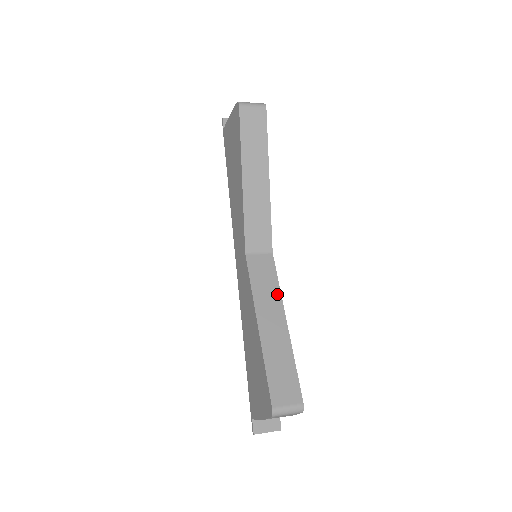
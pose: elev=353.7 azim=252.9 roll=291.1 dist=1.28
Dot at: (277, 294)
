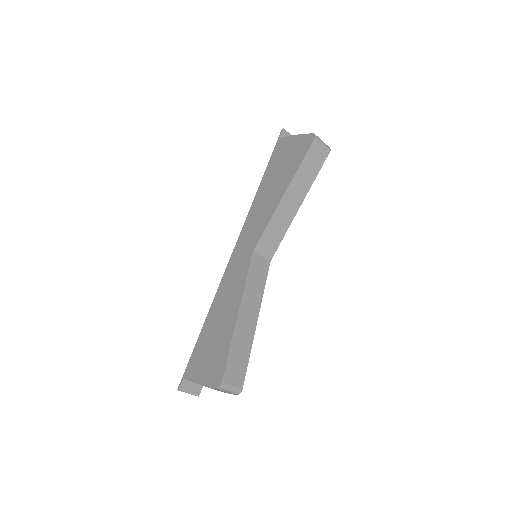
Dot at: (260, 296)
